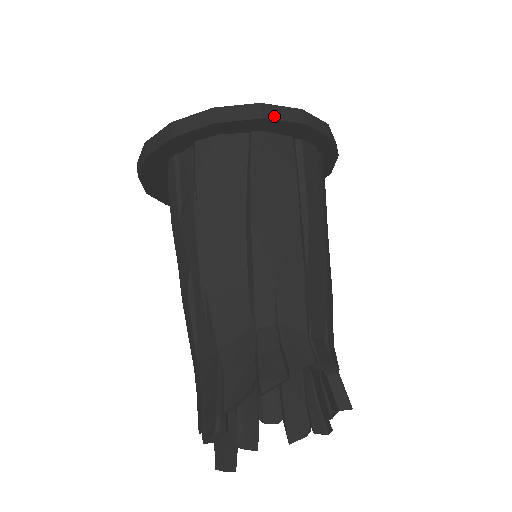
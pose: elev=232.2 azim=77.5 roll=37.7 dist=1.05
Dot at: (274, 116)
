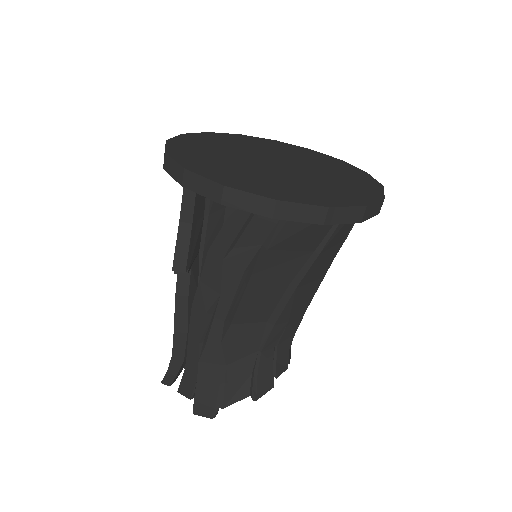
Dot at: (368, 216)
